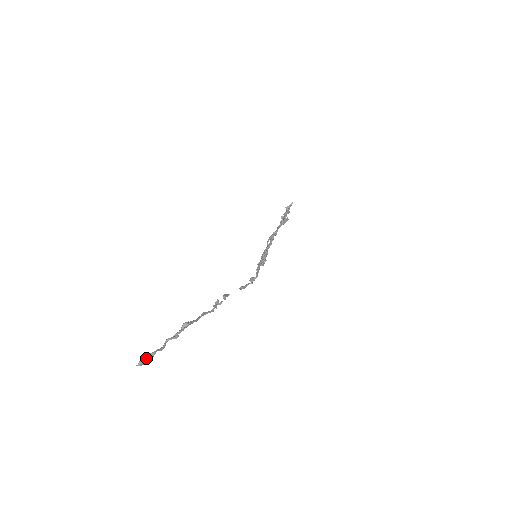
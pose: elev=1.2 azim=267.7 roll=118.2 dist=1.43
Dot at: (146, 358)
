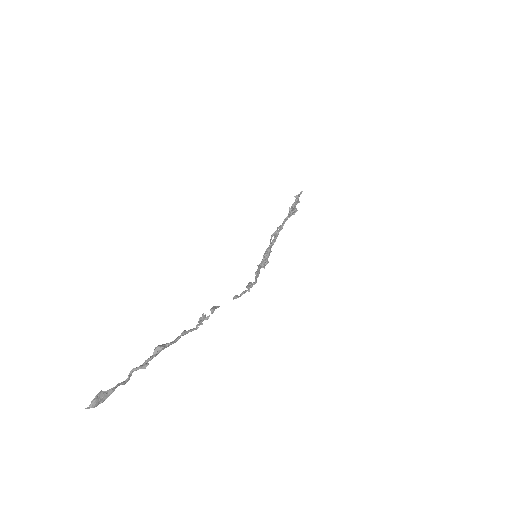
Dot at: (101, 397)
